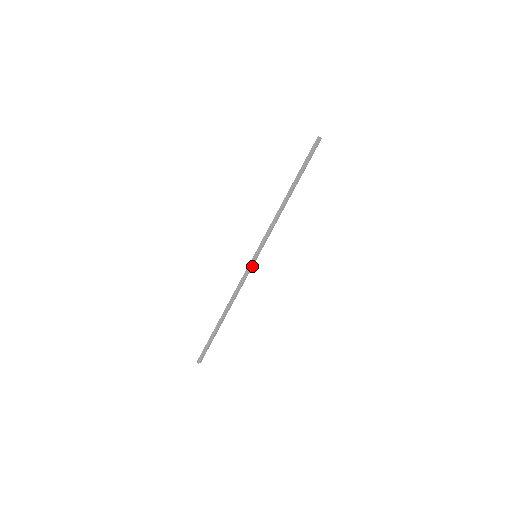
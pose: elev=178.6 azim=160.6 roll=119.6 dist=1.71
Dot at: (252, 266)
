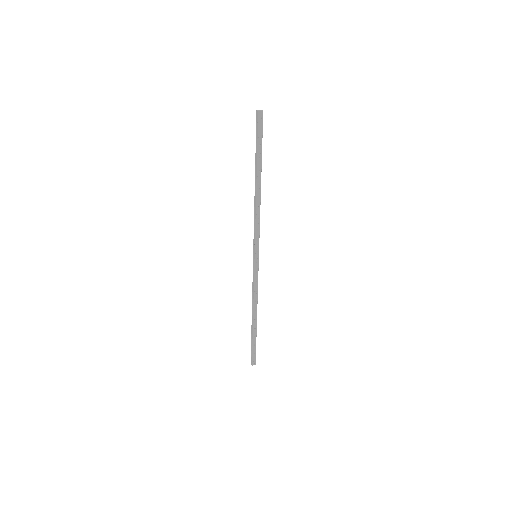
Dot at: (257, 267)
